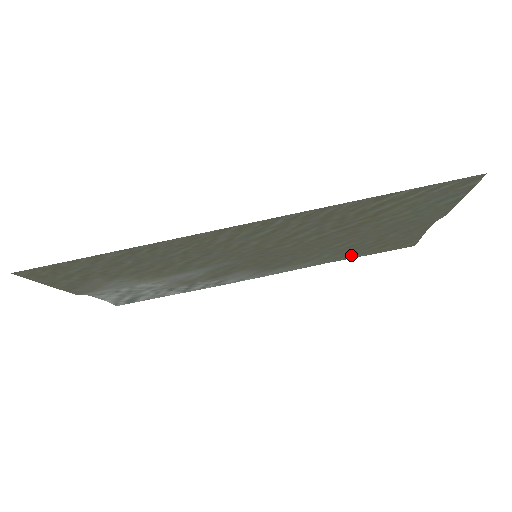
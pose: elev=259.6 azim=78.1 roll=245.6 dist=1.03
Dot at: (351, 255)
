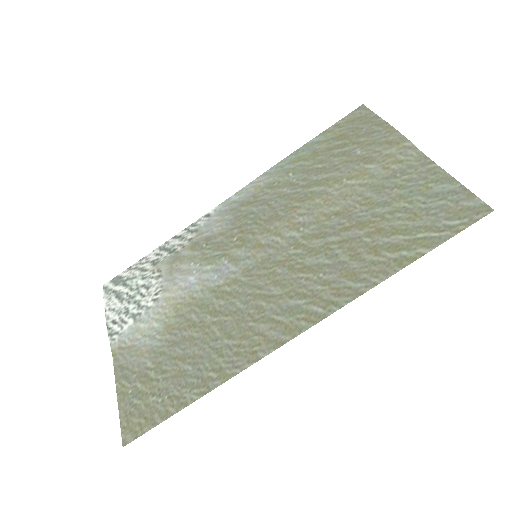
Dot at: (309, 151)
